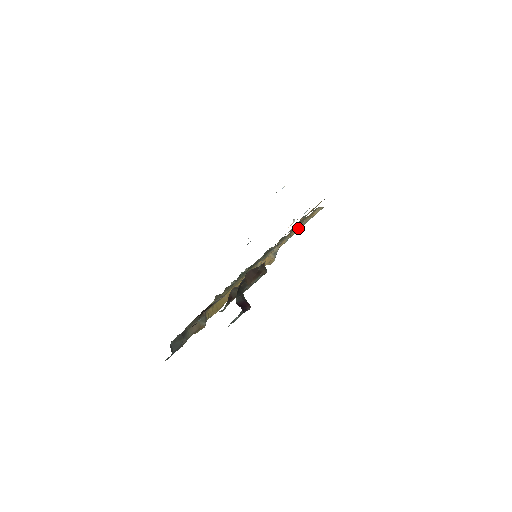
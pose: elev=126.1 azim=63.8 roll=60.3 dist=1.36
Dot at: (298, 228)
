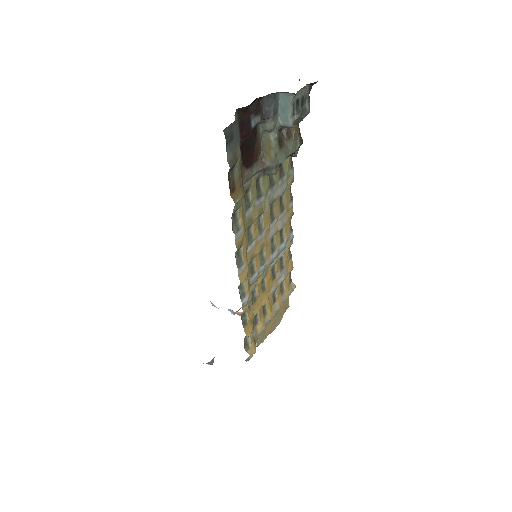
Dot at: (275, 308)
